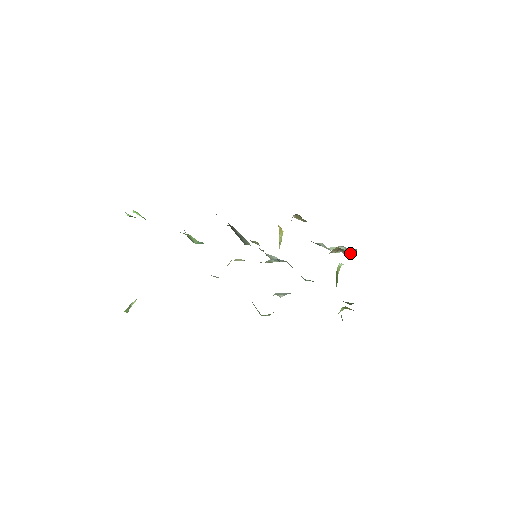
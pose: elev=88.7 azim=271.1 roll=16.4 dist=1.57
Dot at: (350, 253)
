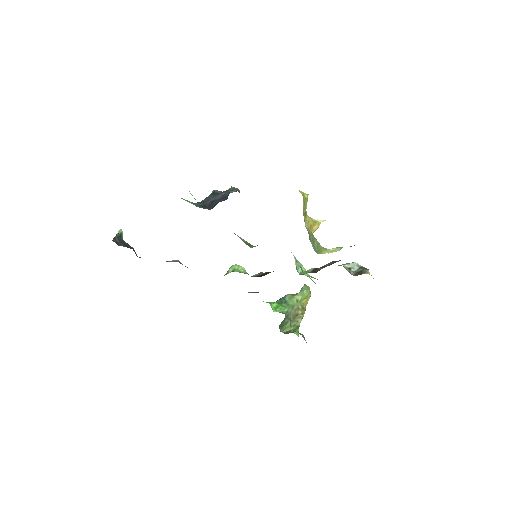
Dot at: occluded
